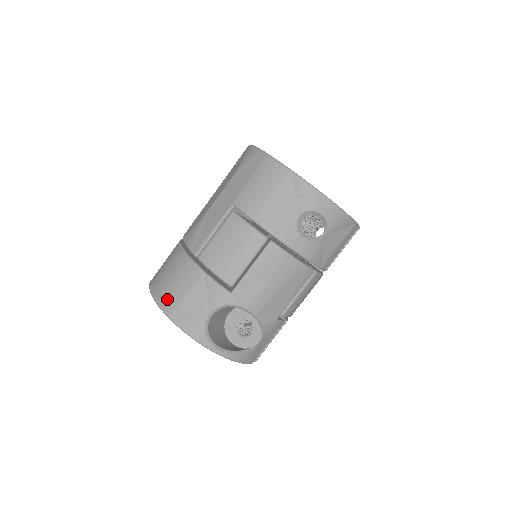
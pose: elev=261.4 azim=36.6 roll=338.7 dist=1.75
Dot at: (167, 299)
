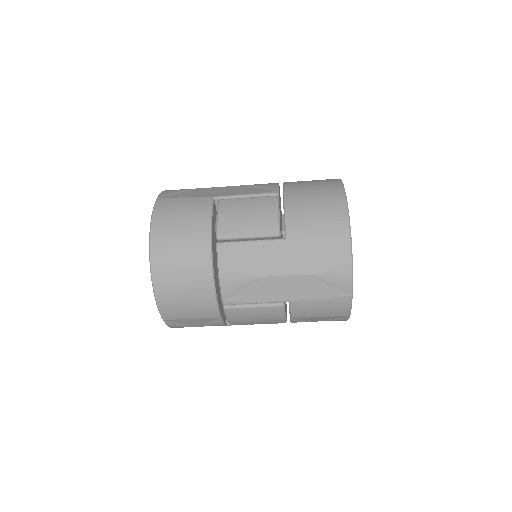
Dot at: (171, 311)
